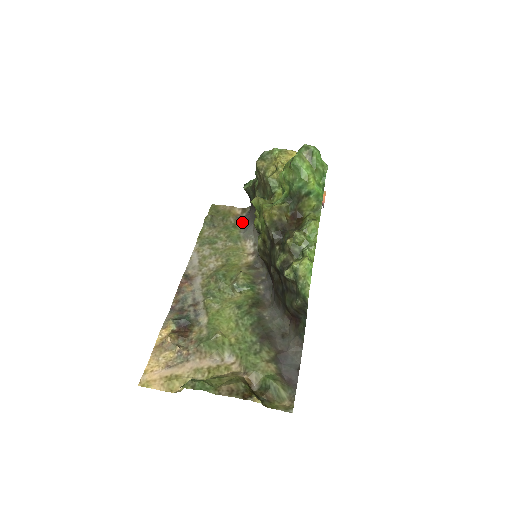
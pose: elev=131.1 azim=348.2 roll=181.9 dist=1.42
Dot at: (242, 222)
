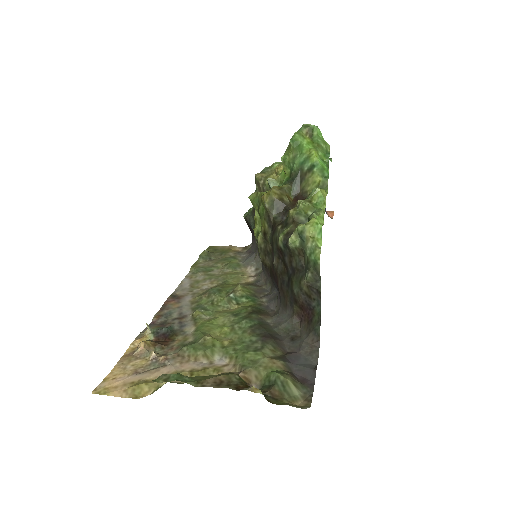
Dot at: (243, 256)
